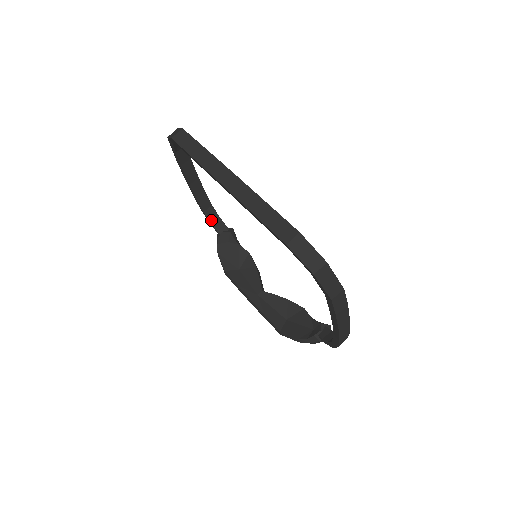
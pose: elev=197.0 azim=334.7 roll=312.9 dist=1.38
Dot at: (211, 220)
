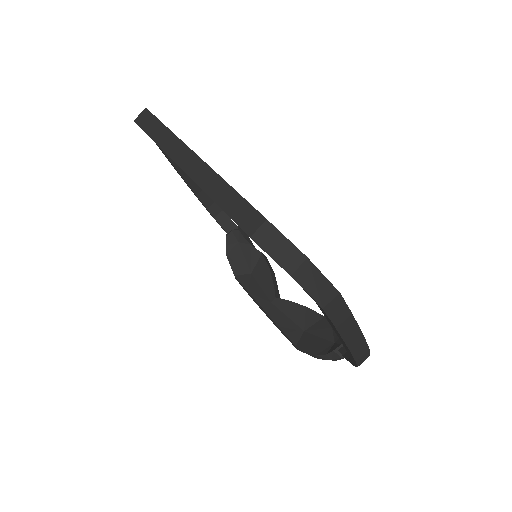
Dot at: (217, 218)
